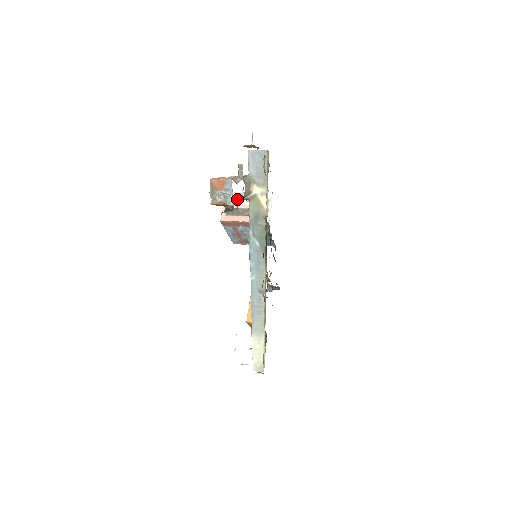
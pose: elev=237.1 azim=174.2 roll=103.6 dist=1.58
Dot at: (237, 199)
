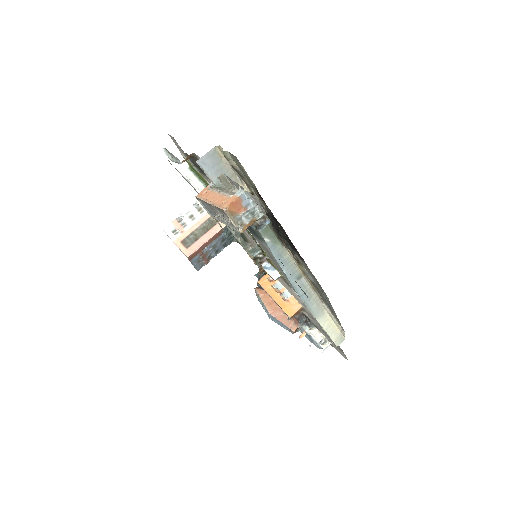
Dot at: occluded
